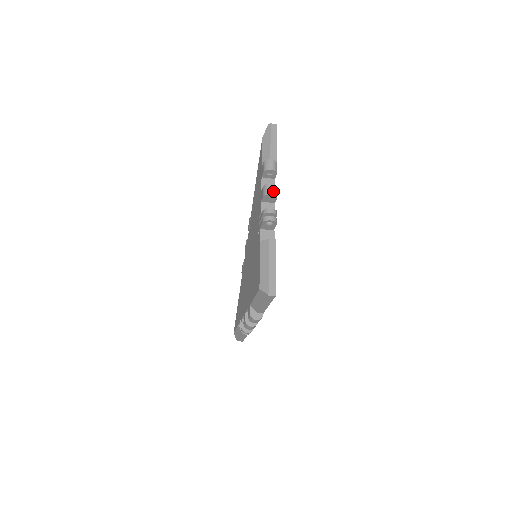
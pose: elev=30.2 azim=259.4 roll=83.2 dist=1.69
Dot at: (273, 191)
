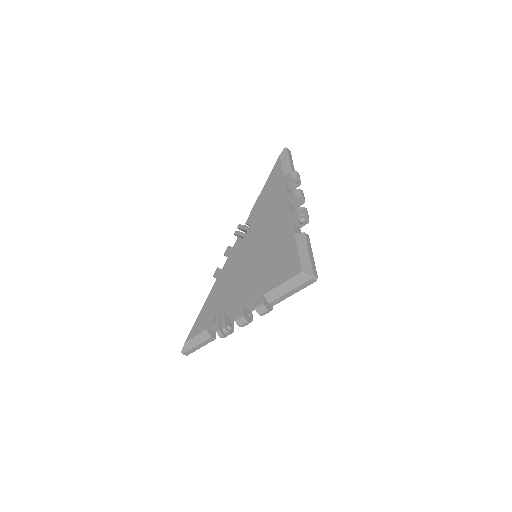
Dot at: occluded
